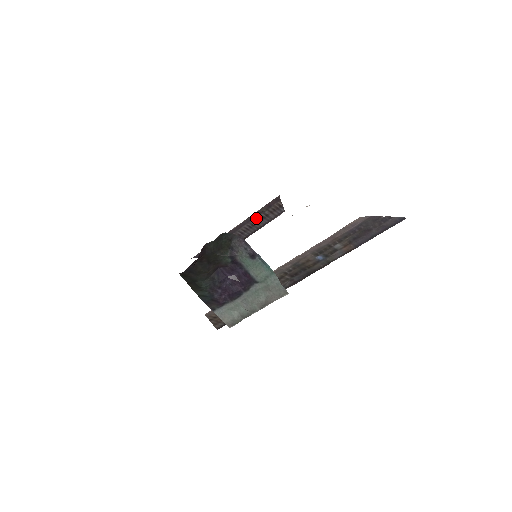
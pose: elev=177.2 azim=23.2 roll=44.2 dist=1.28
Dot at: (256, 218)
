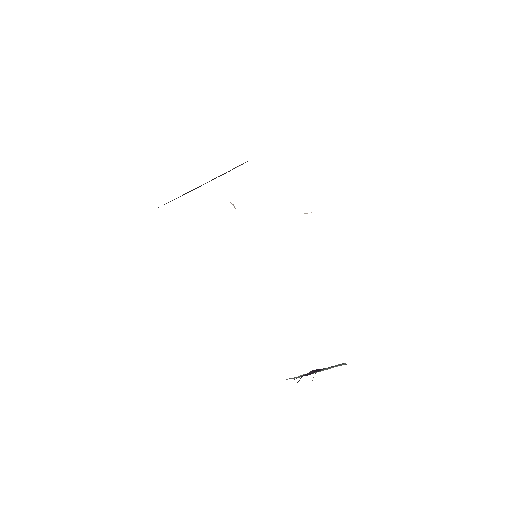
Dot at: (218, 176)
